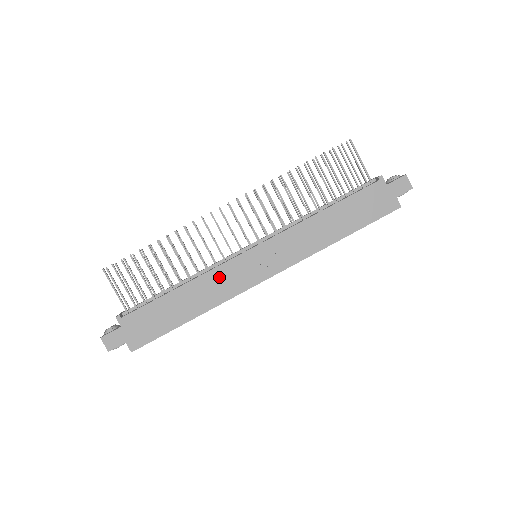
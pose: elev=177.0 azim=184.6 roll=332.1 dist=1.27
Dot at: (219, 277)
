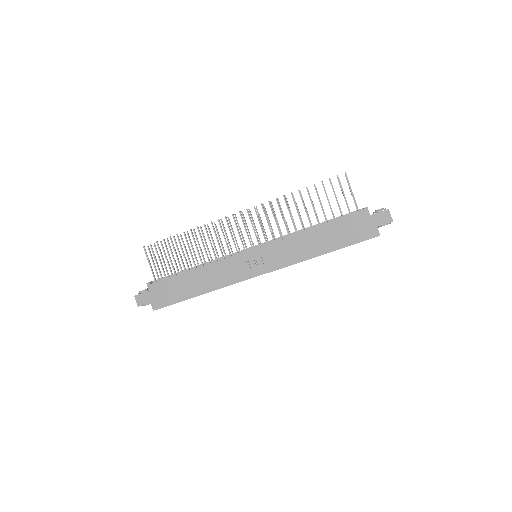
Dot at: (223, 267)
